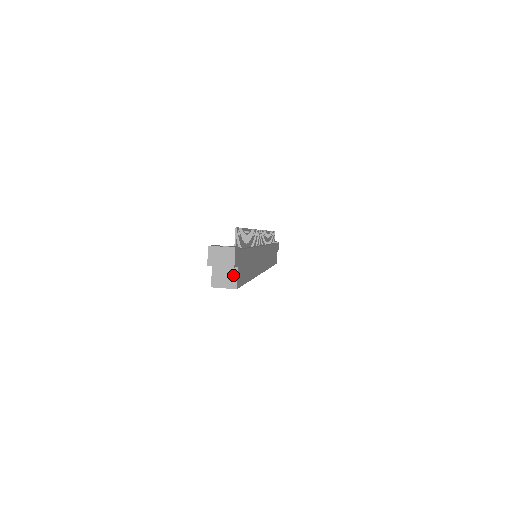
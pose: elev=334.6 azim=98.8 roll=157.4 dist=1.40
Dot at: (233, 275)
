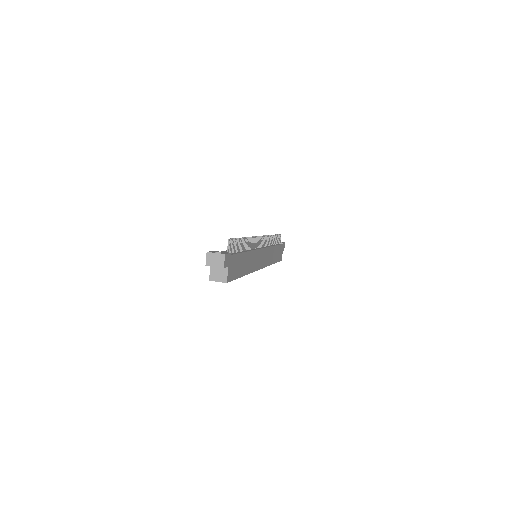
Dot at: (225, 273)
